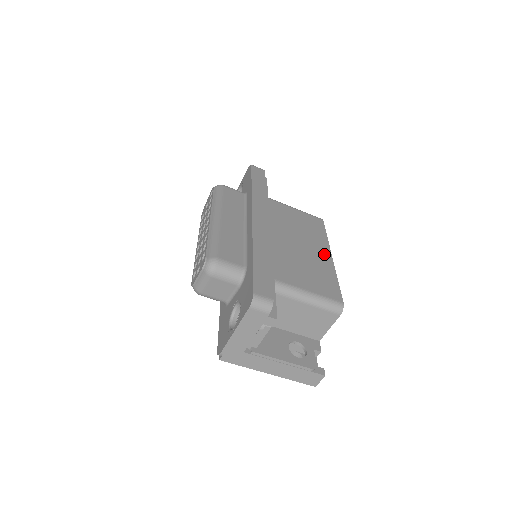
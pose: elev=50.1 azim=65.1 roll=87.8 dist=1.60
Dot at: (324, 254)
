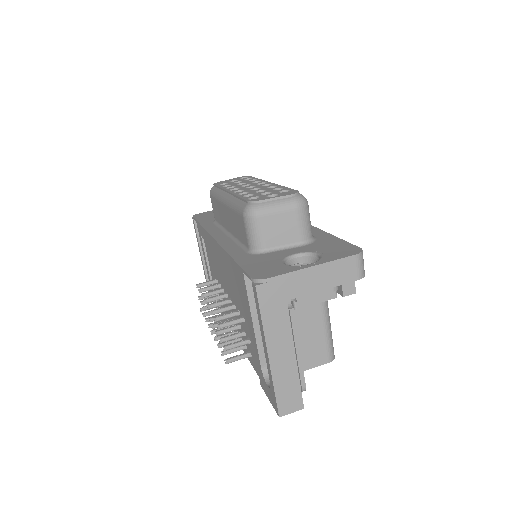
Dot at: occluded
